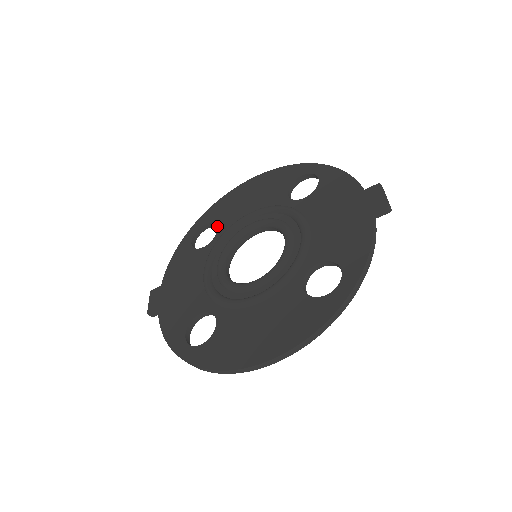
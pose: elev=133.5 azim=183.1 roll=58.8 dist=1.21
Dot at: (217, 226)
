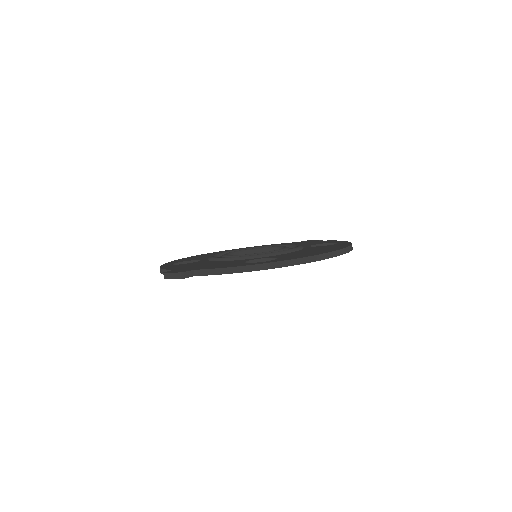
Dot at: (194, 260)
